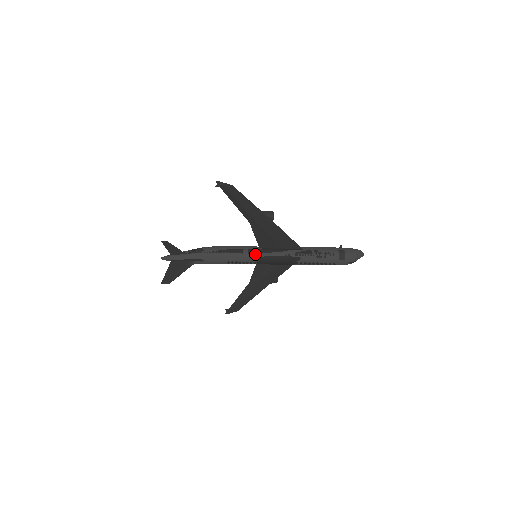
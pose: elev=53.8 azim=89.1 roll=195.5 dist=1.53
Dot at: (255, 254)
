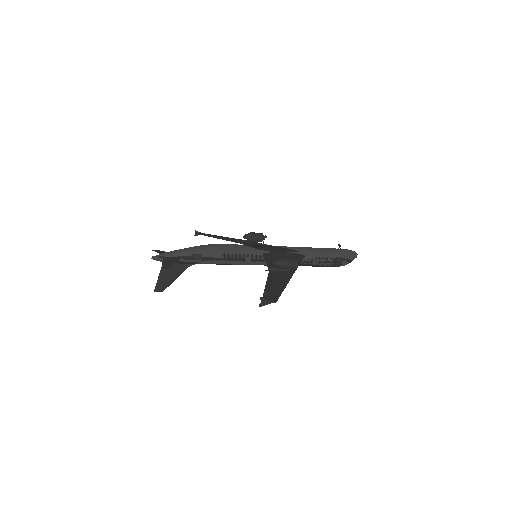
Dot at: (257, 262)
